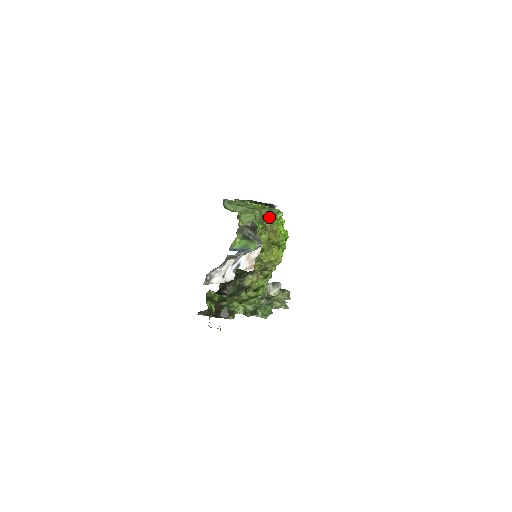
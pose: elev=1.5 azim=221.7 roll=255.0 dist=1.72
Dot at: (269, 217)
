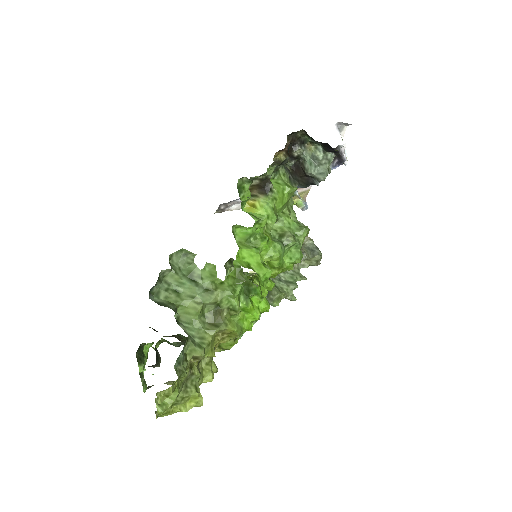
Dot at: (229, 306)
